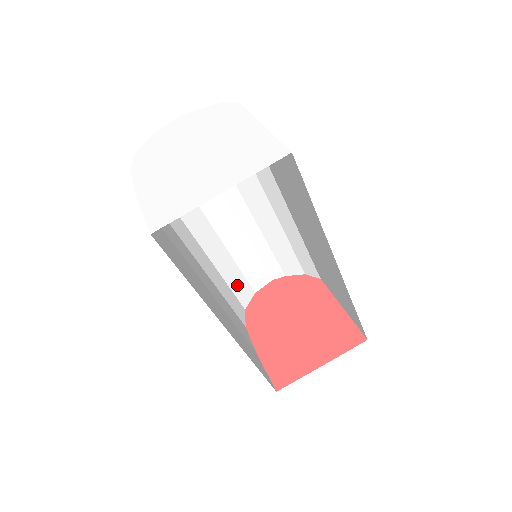
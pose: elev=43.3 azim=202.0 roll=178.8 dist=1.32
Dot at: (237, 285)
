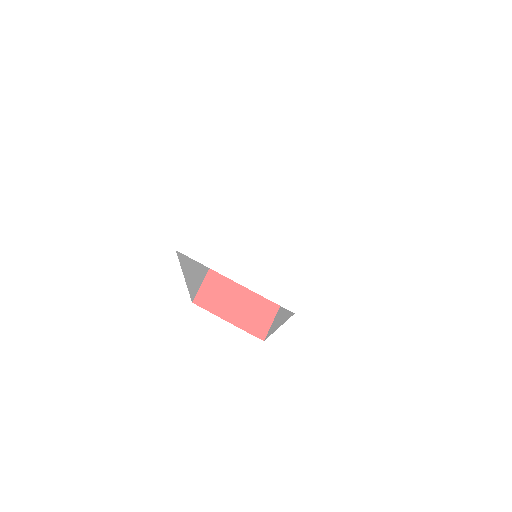
Dot at: occluded
